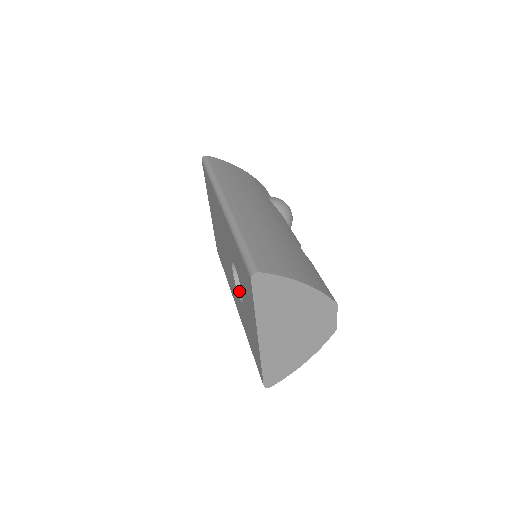
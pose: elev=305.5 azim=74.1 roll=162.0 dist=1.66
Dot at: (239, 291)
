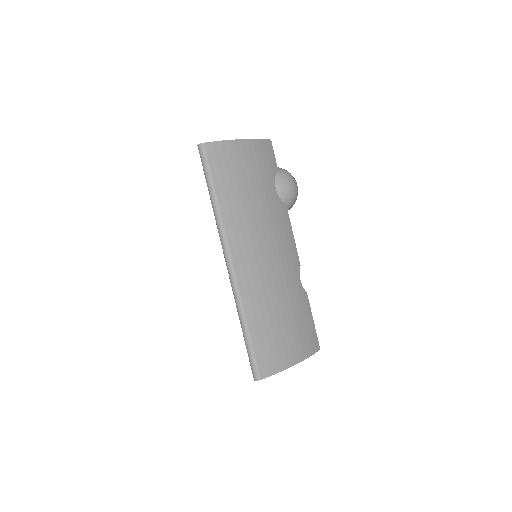
Dot at: occluded
